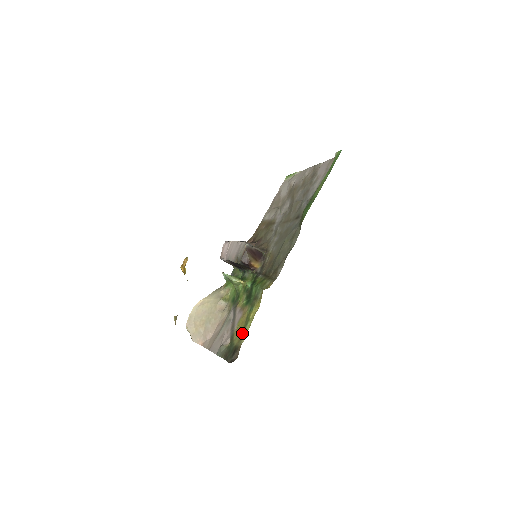
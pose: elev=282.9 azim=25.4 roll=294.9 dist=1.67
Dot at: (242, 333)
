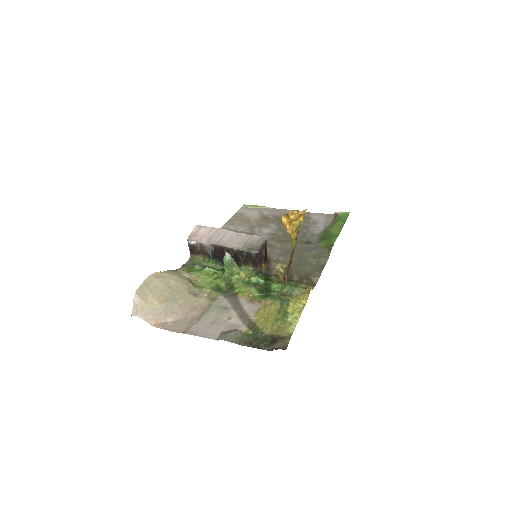
Dot at: (279, 324)
